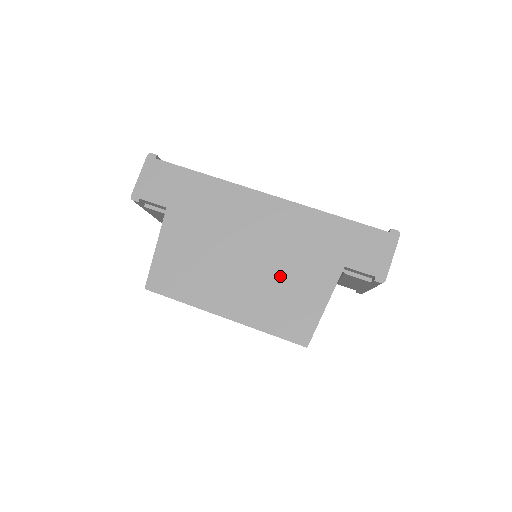
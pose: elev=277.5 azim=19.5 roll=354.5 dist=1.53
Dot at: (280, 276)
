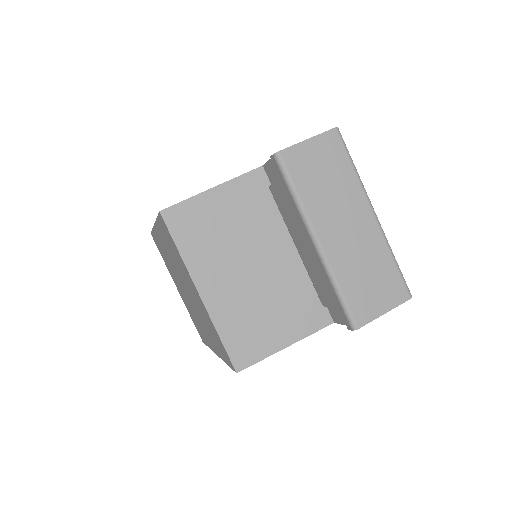
Dot at: occluded
